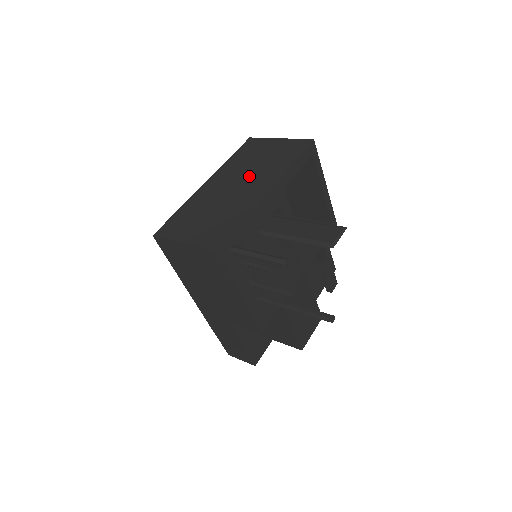
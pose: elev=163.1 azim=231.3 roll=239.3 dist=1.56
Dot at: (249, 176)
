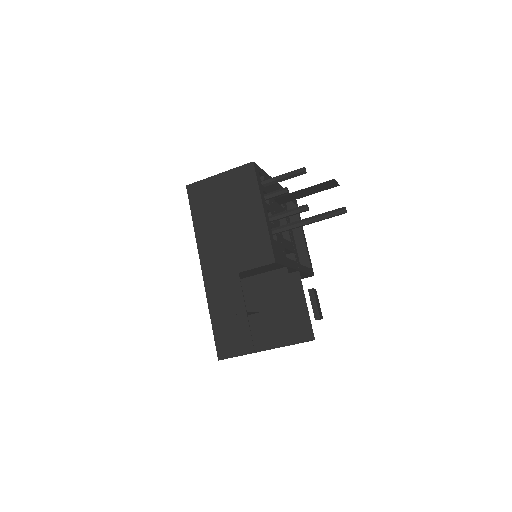
Dot at: occluded
